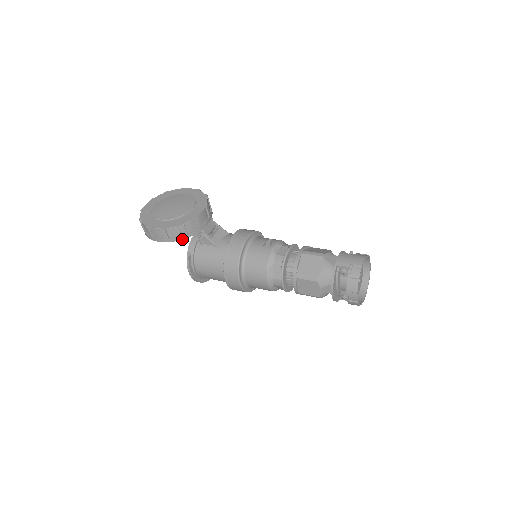
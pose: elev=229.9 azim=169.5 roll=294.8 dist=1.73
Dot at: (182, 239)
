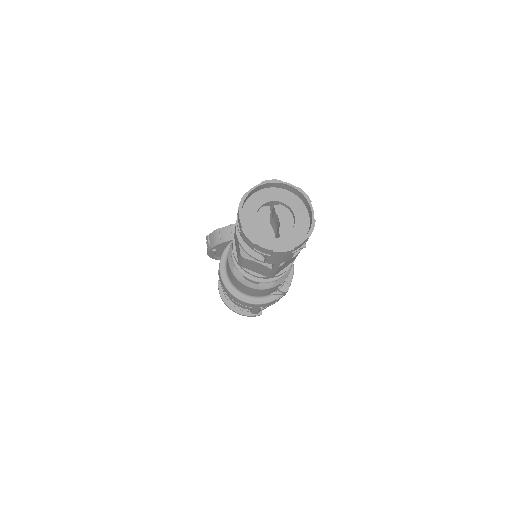
Dot at: (216, 245)
